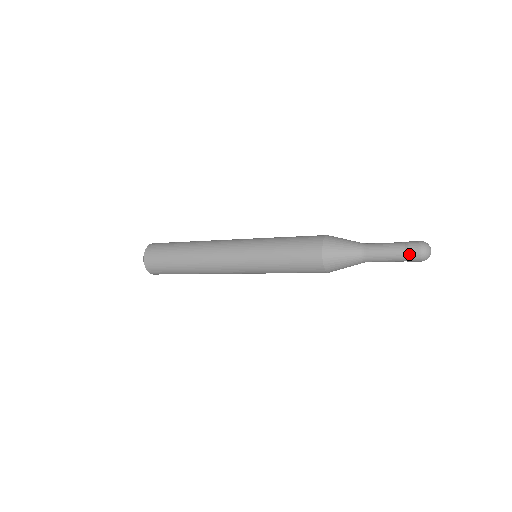
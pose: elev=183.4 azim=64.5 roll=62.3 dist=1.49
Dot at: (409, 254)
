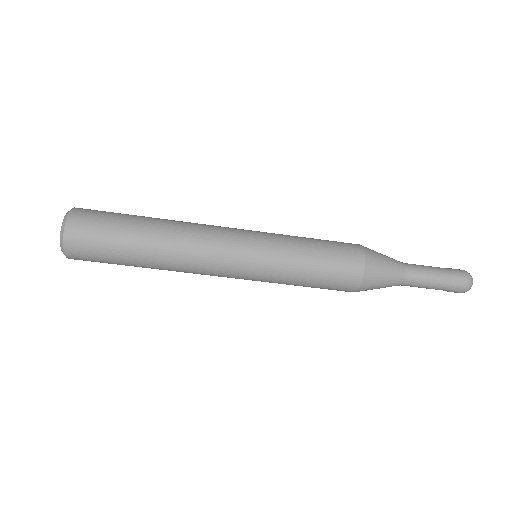
Dot at: (456, 284)
